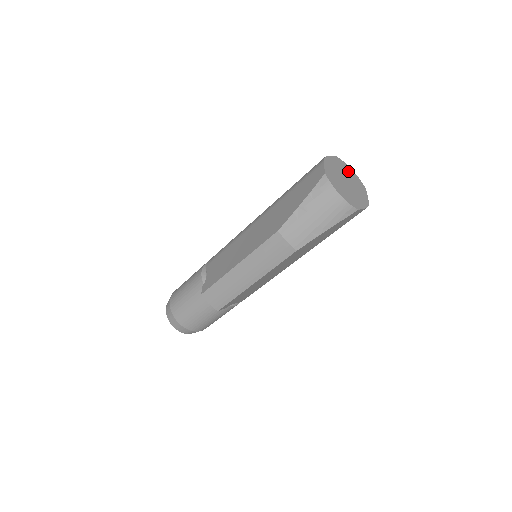
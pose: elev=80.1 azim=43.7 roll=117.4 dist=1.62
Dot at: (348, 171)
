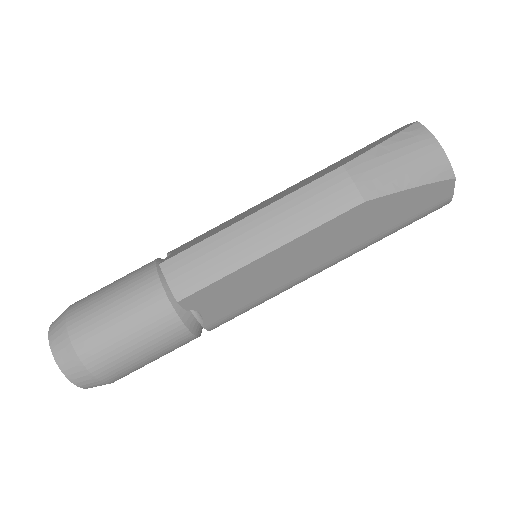
Dot at: occluded
